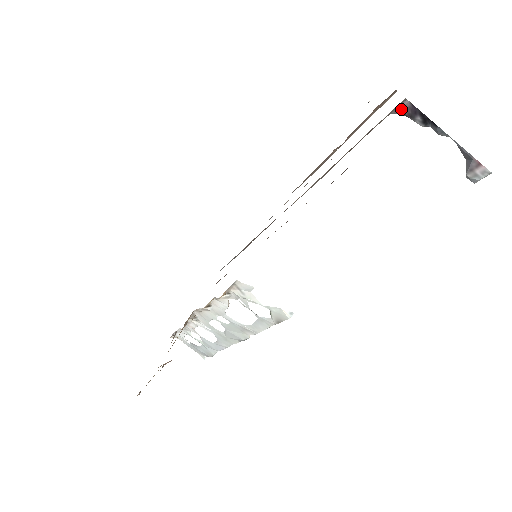
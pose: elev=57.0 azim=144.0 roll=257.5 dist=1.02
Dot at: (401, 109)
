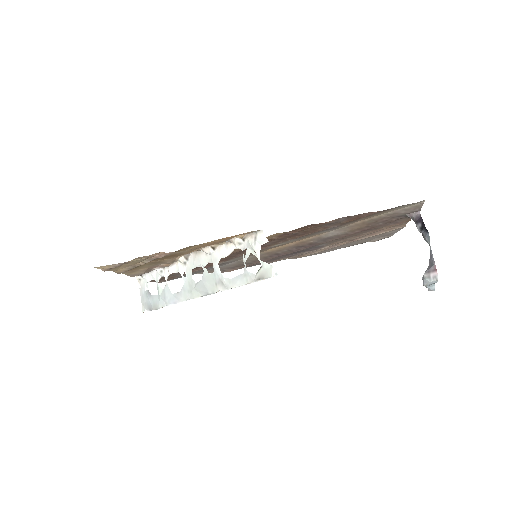
Dot at: (414, 215)
